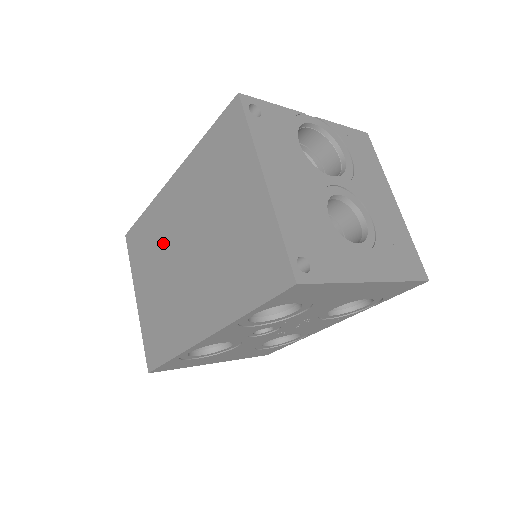
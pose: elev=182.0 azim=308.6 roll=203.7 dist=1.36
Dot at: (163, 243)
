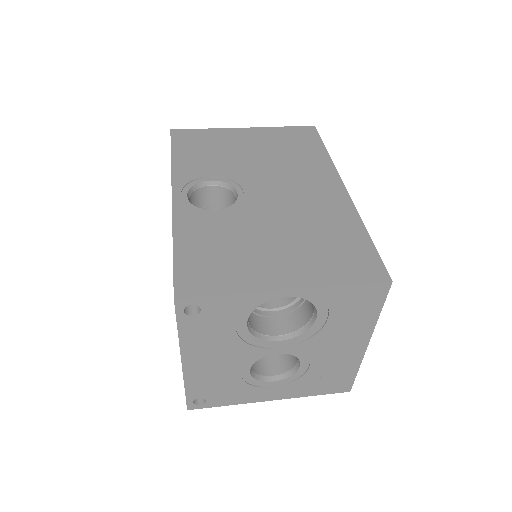
Dot at: occluded
